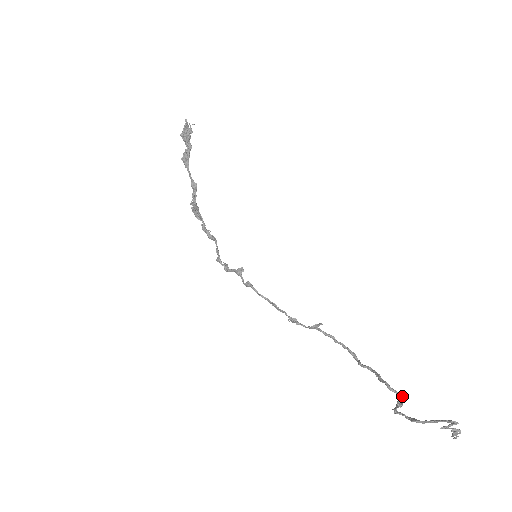
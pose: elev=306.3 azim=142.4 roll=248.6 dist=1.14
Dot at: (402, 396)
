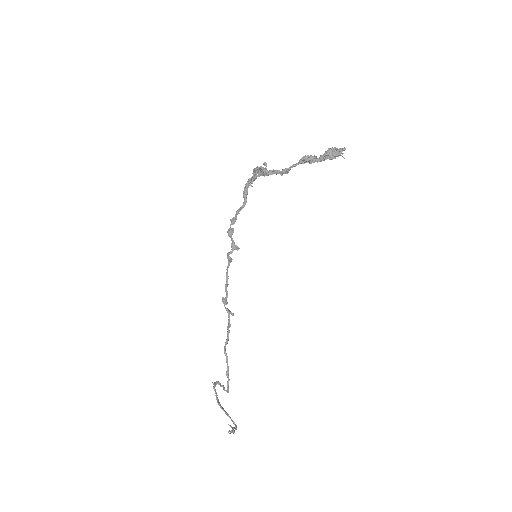
Dot at: (228, 392)
